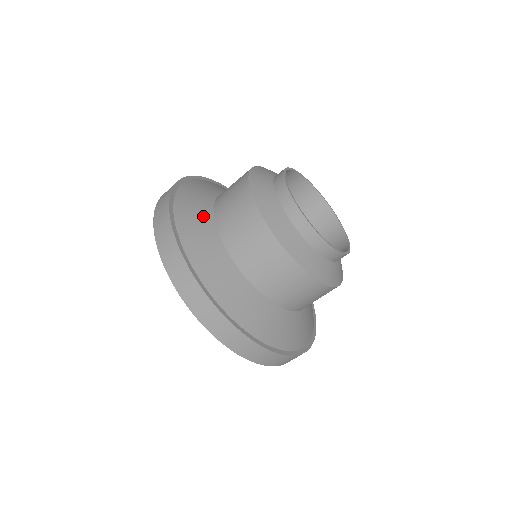
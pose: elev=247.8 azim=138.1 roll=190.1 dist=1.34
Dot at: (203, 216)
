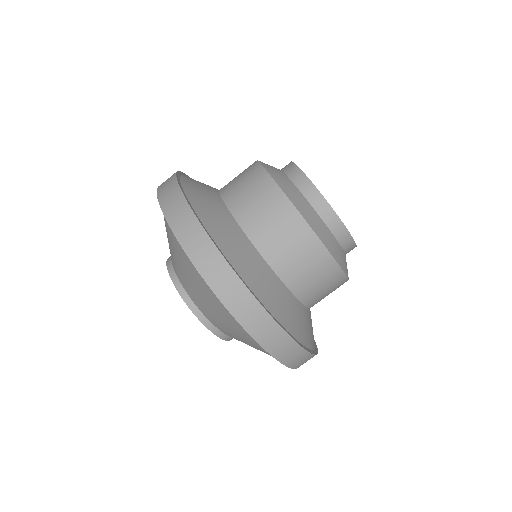
Dot at: (213, 199)
